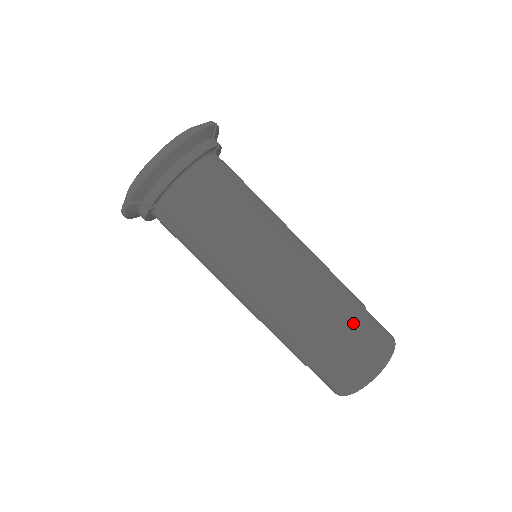
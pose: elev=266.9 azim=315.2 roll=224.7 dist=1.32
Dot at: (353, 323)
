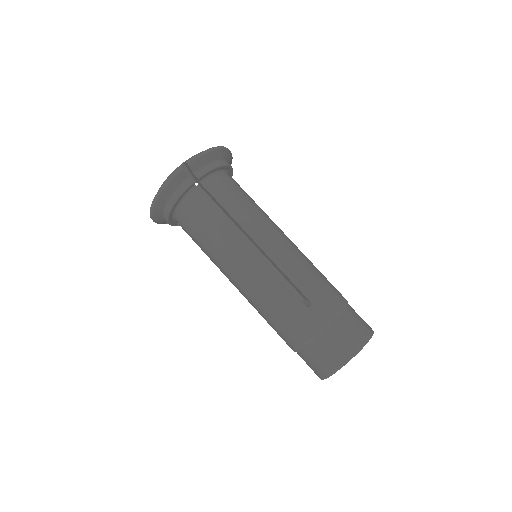
Dot at: occluded
